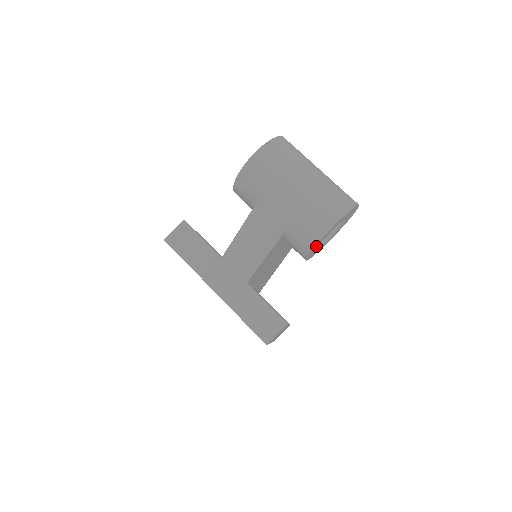
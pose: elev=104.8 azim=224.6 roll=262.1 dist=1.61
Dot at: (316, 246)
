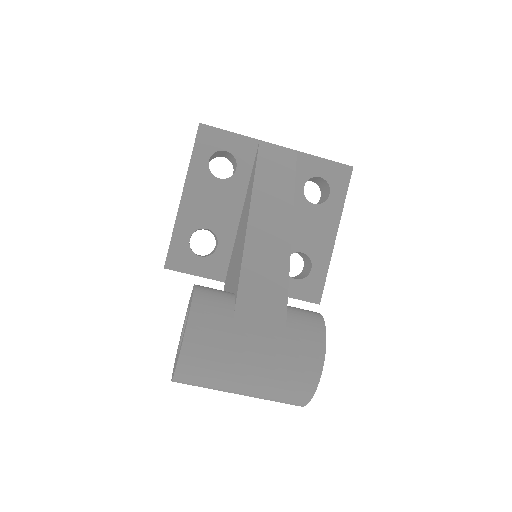
Dot at: occluded
